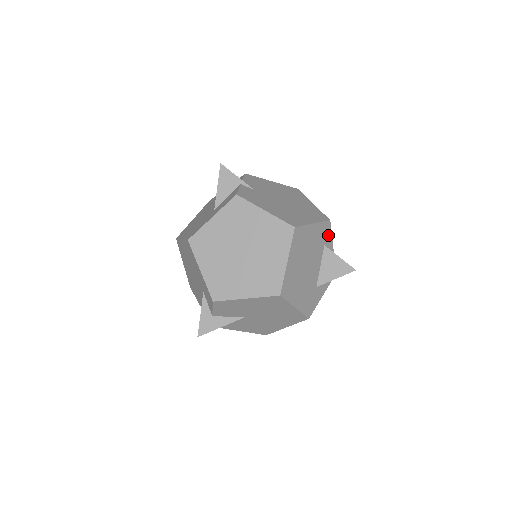
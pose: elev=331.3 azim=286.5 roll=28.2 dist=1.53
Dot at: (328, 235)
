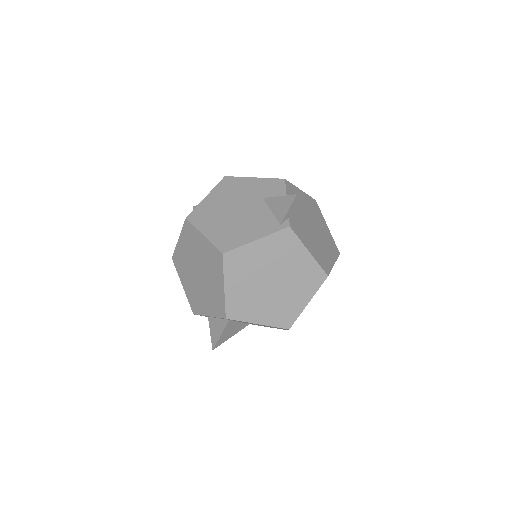
Dot at: occluded
